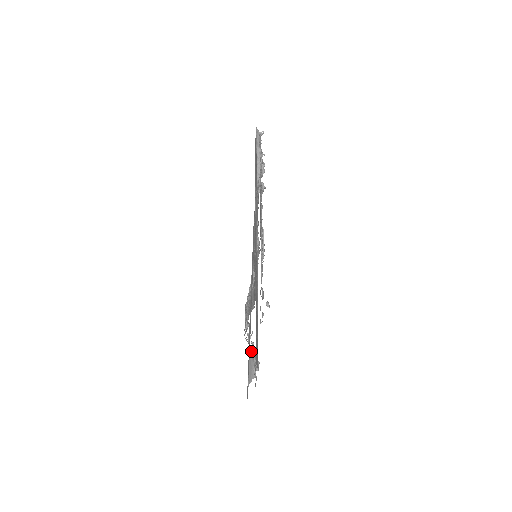
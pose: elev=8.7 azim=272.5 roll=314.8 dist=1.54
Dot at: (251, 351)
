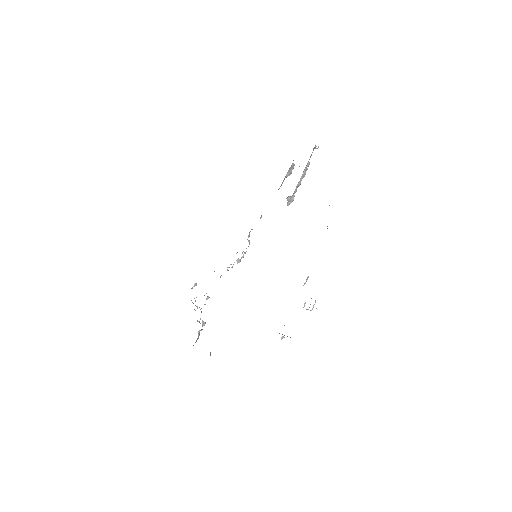
Dot at: occluded
